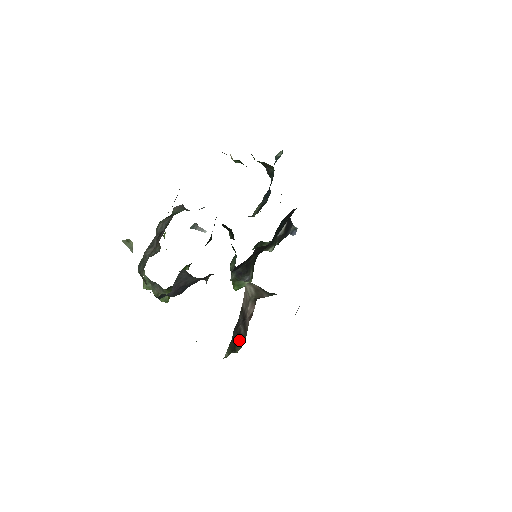
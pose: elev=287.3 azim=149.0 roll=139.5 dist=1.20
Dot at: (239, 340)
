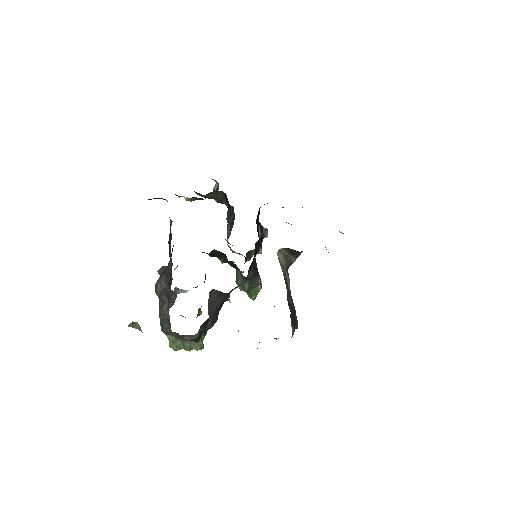
Dot at: (294, 314)
